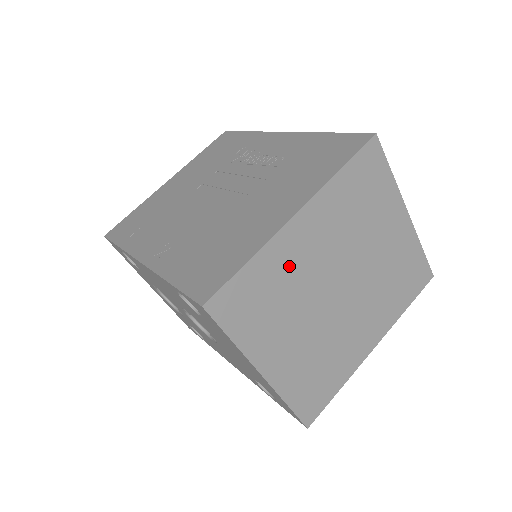
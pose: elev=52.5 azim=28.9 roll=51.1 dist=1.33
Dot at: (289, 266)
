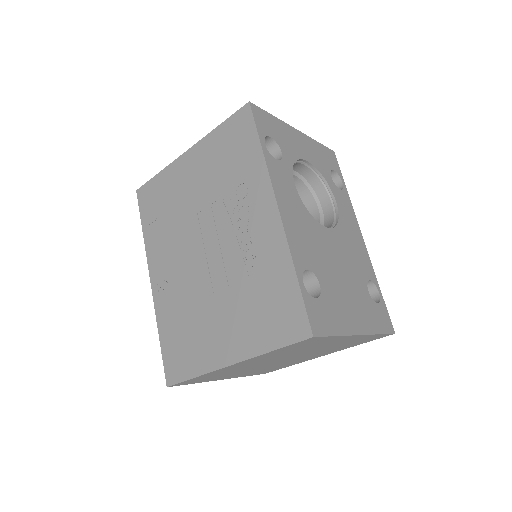
Dot at: (231, 370)
